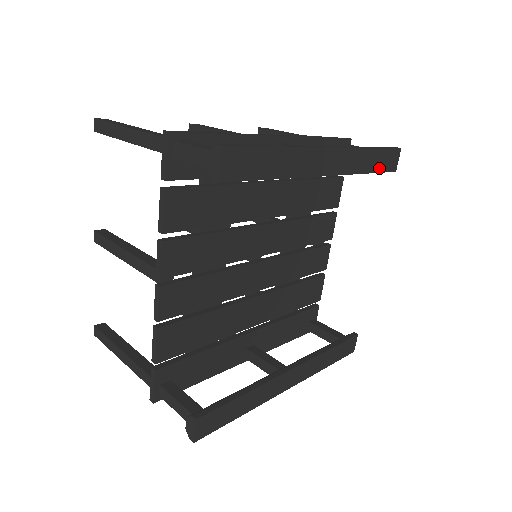
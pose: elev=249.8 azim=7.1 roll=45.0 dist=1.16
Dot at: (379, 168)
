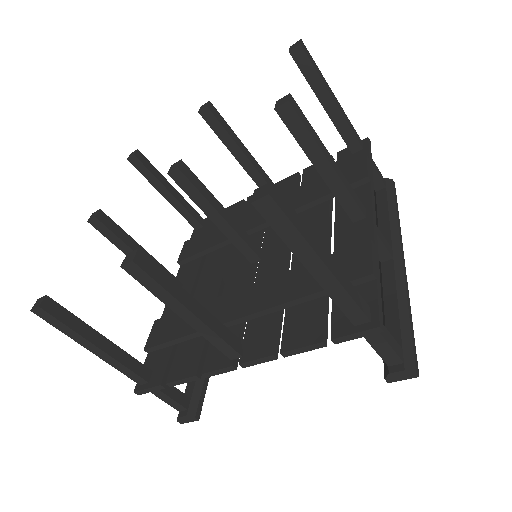
Dot at: occluded
